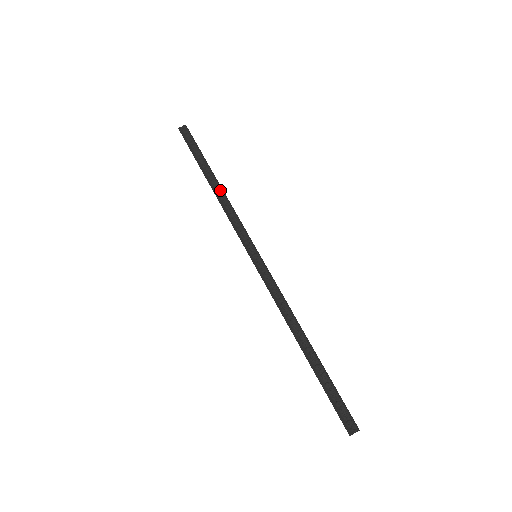
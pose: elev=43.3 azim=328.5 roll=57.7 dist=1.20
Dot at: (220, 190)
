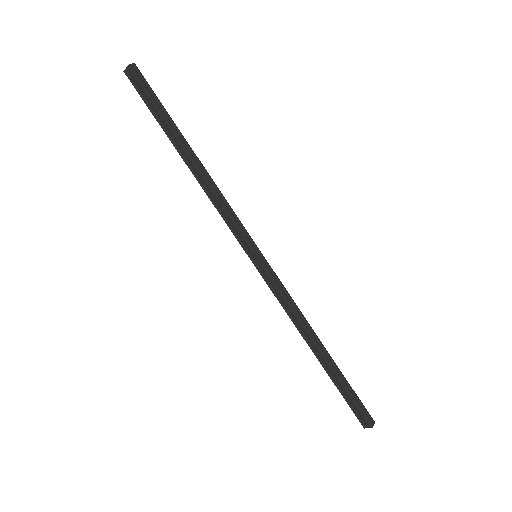
Dot at: (197, 172)
